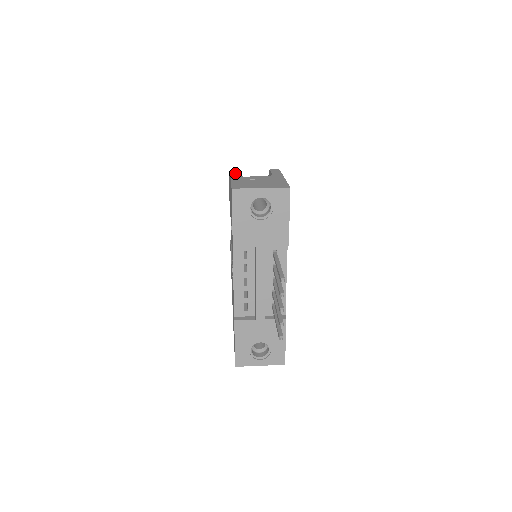
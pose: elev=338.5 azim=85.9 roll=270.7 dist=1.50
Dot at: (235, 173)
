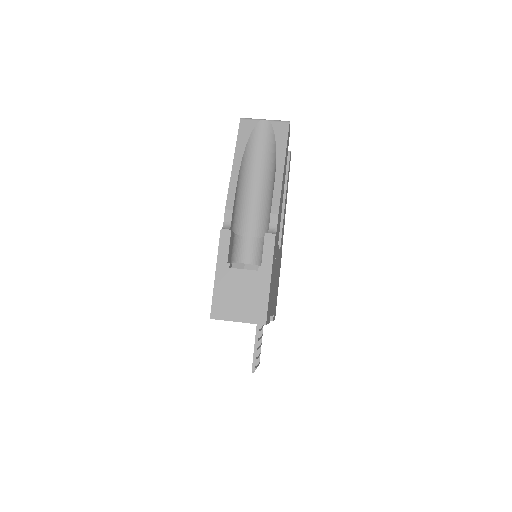
Dot at: (223, 250)
